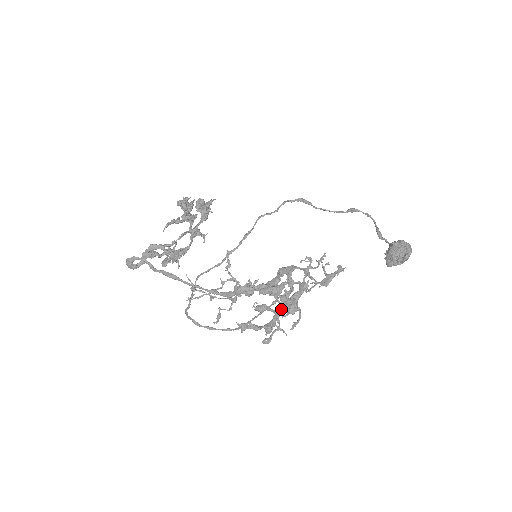
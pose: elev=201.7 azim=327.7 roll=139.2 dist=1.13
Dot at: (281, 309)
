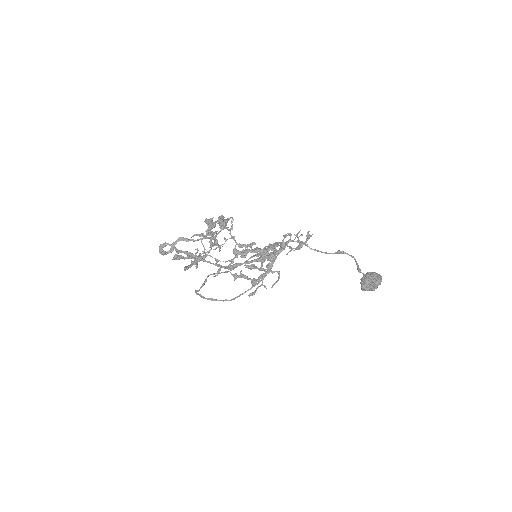
Dot at: occluded
